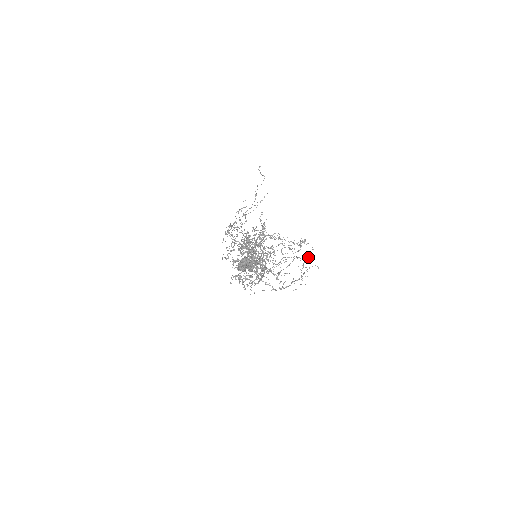
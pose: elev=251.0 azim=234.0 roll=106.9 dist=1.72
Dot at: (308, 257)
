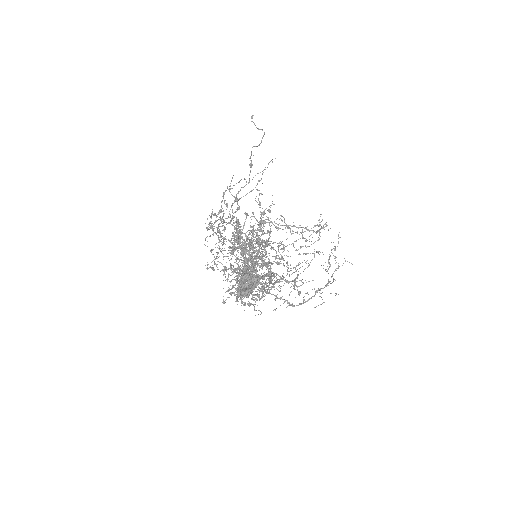
Dot at: (334, 250)
